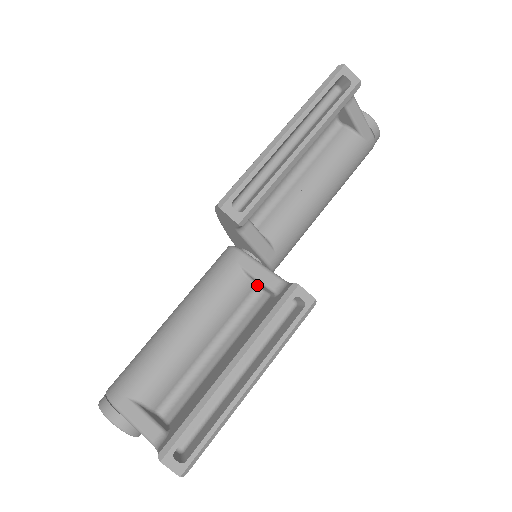
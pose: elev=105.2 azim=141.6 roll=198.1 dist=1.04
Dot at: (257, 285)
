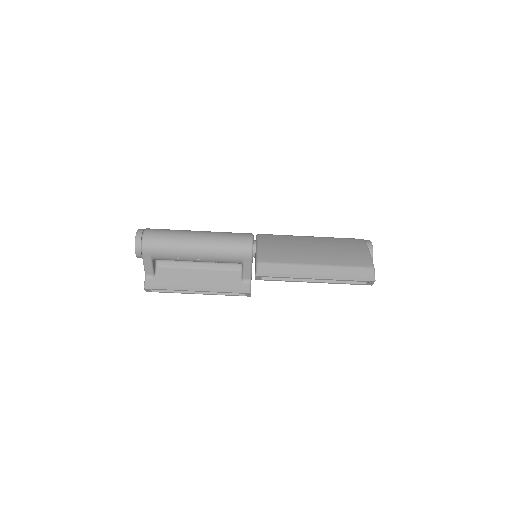
Dot at: occluded
